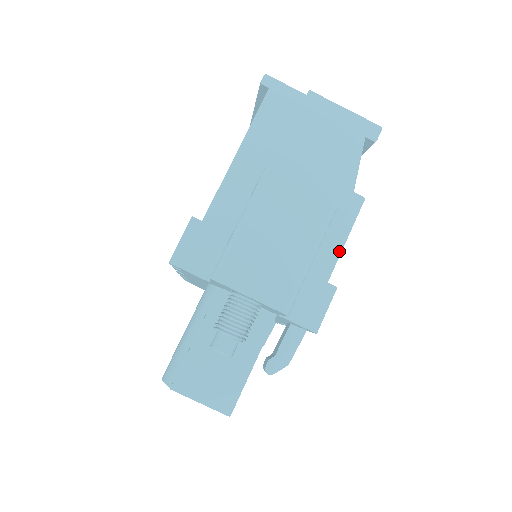
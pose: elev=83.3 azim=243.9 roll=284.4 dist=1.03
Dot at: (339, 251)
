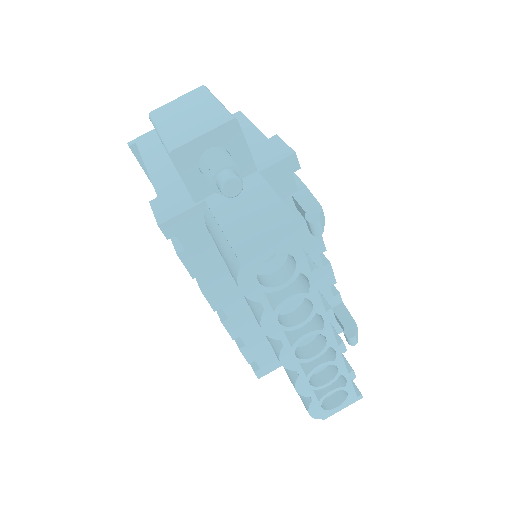
Dot at: (255, 129)
